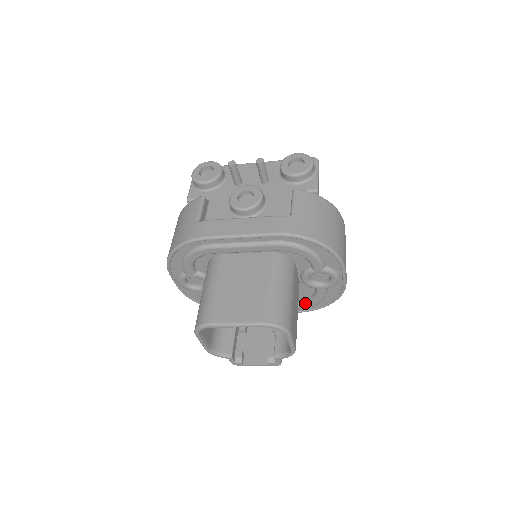
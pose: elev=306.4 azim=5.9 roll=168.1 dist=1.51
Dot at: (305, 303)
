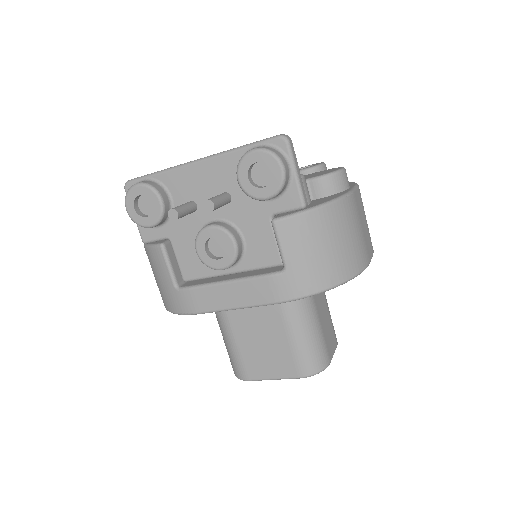
Dot at: occluded
